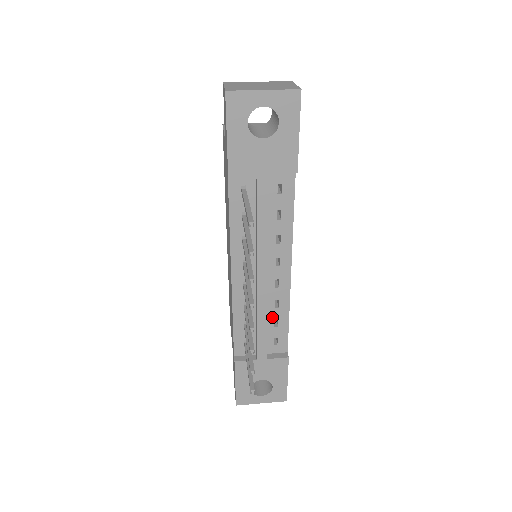
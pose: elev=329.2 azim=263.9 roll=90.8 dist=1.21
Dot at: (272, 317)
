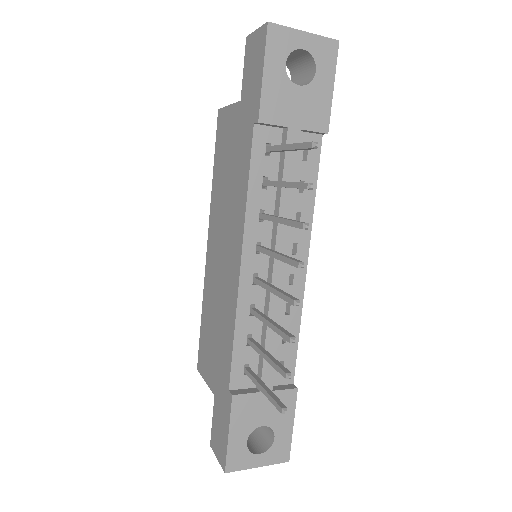
Dot at: occluded
